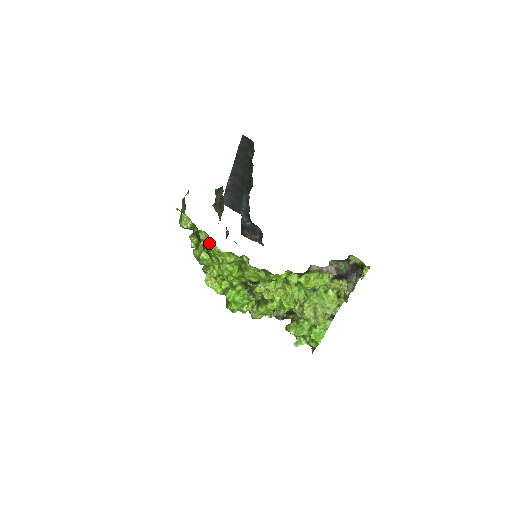
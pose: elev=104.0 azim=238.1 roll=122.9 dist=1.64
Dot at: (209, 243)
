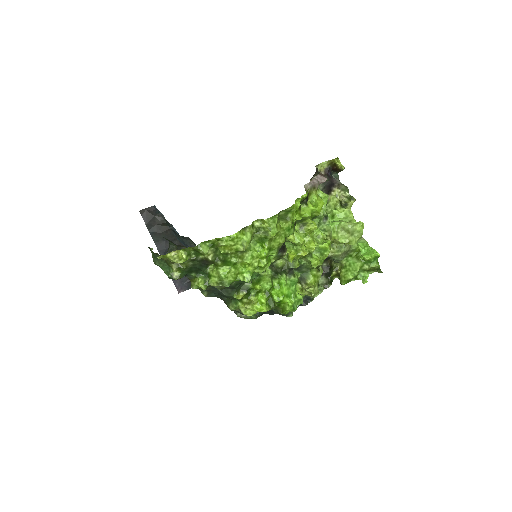
Dot at: (216, 249)
